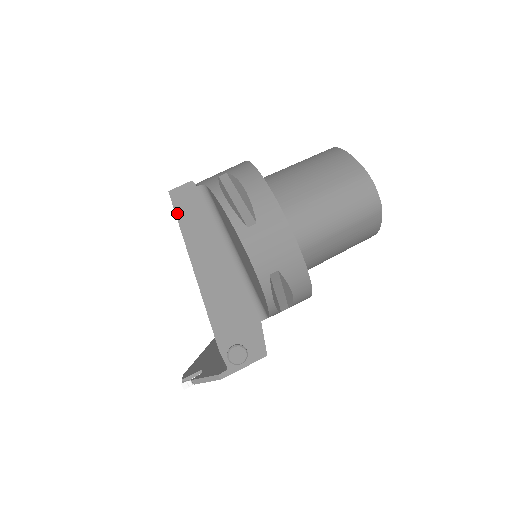
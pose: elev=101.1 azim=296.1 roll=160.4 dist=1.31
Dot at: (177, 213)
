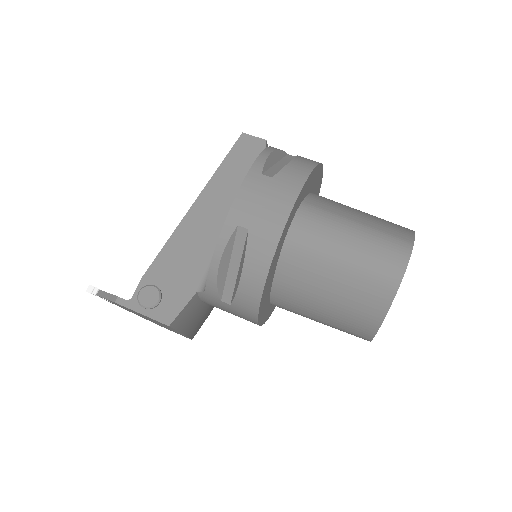
Dot at: (232, 151)
